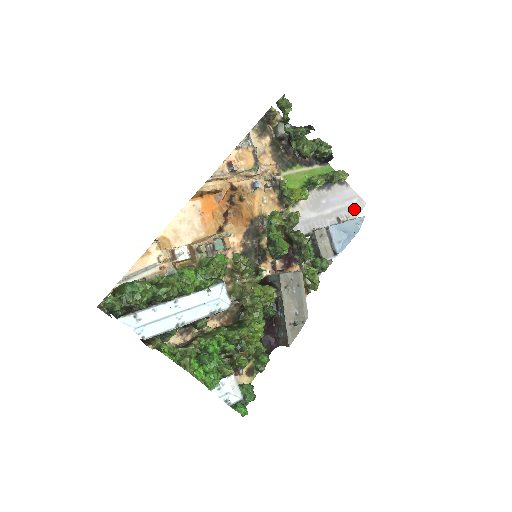
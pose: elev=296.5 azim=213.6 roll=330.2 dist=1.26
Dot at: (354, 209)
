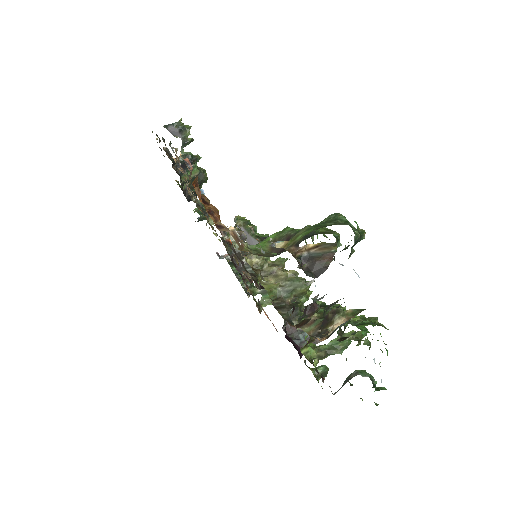
Dot at: occluded
